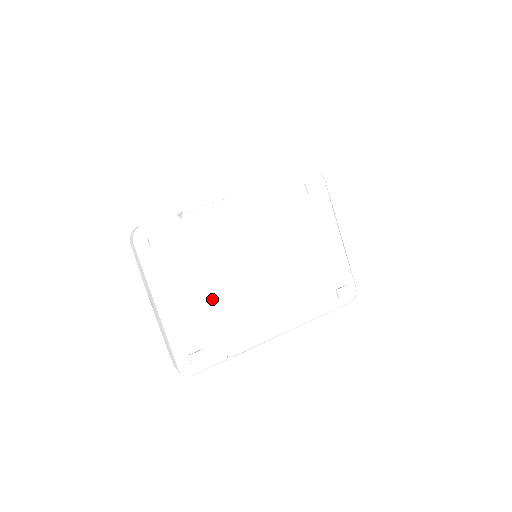
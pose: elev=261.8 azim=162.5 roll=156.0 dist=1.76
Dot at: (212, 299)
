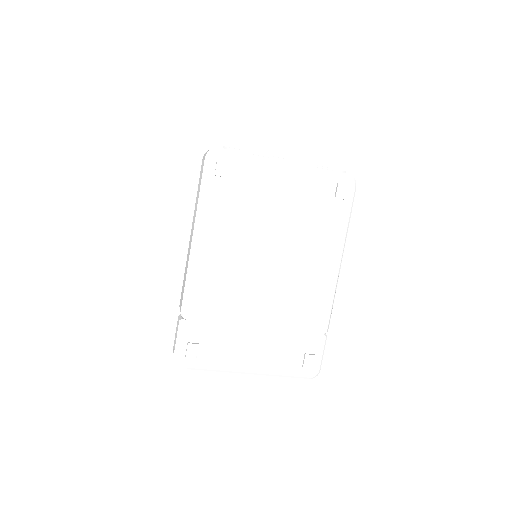
Dot at: (270, 326)
